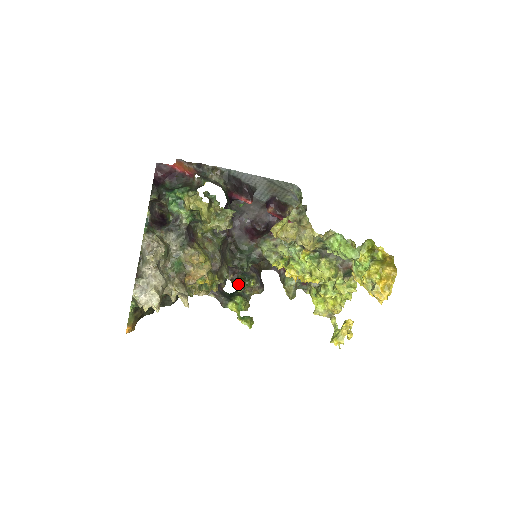
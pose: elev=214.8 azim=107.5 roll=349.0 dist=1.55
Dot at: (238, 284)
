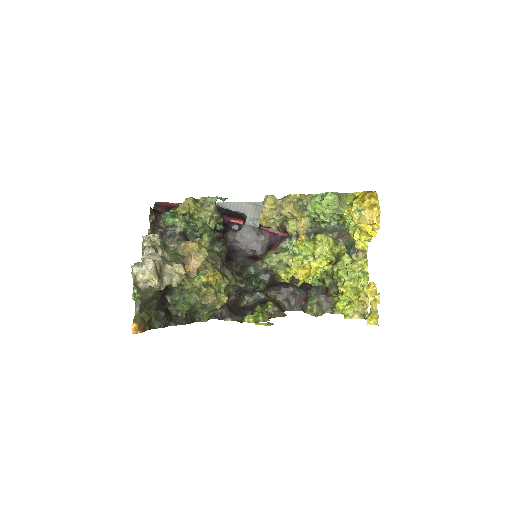
Dot at: (255, 311)
